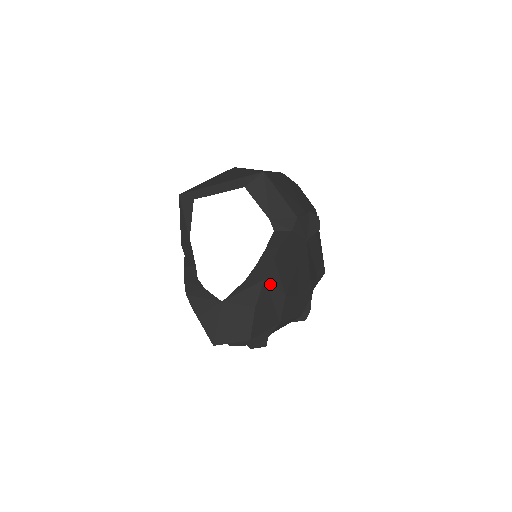
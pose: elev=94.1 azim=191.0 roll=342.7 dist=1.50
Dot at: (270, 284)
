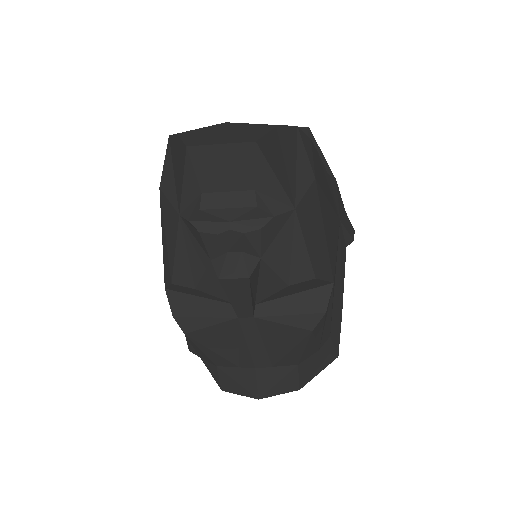
Dot at: (301, 140)
